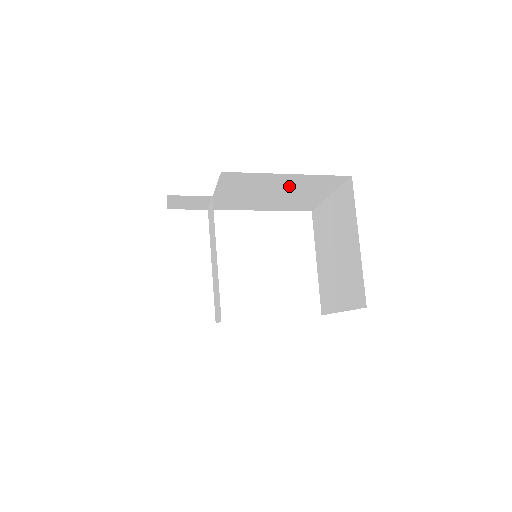
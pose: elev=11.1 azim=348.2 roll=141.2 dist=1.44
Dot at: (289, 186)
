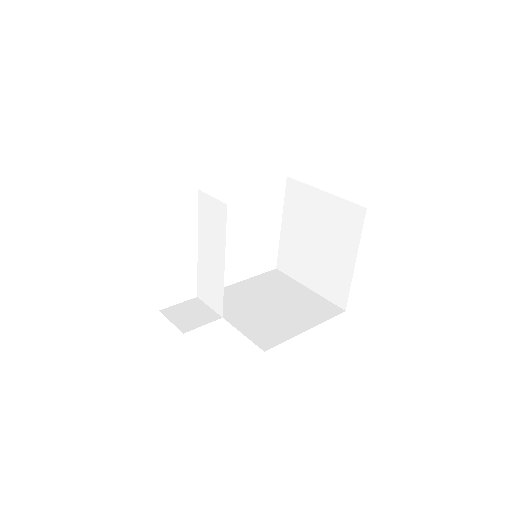
Dot at: occluded
